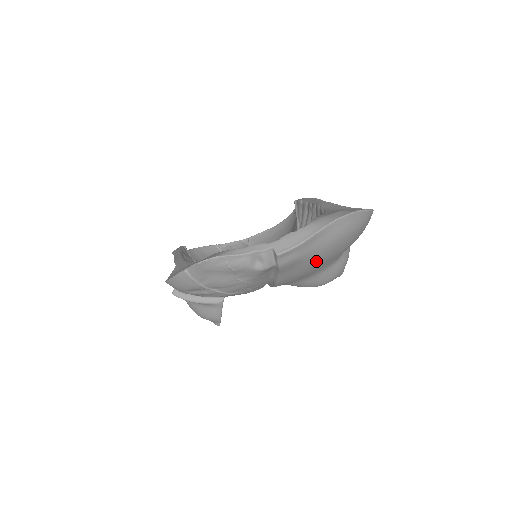
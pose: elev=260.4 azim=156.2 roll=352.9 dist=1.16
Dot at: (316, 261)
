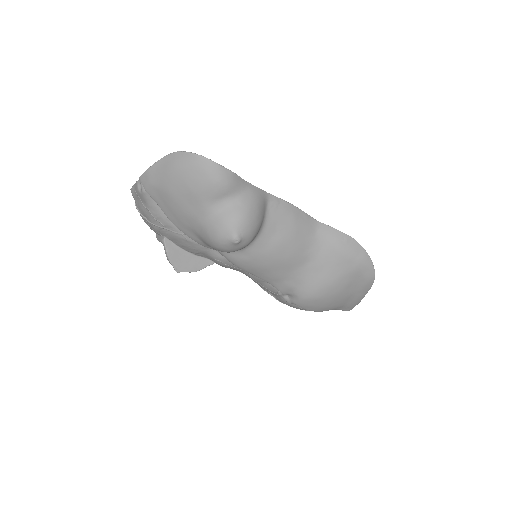
Dot at: (168, 193)
